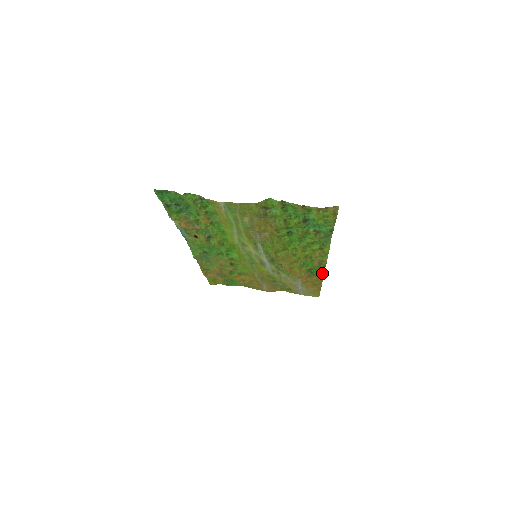
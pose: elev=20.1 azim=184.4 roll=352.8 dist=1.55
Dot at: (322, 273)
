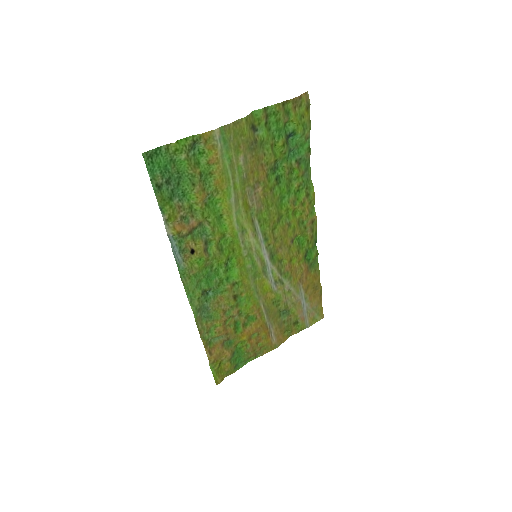
Dot at: (316, 254)
